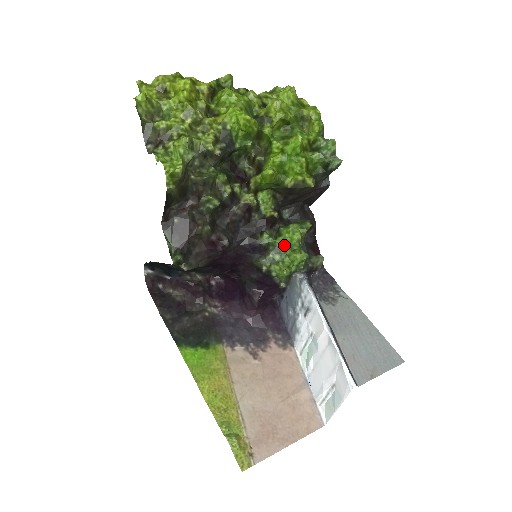
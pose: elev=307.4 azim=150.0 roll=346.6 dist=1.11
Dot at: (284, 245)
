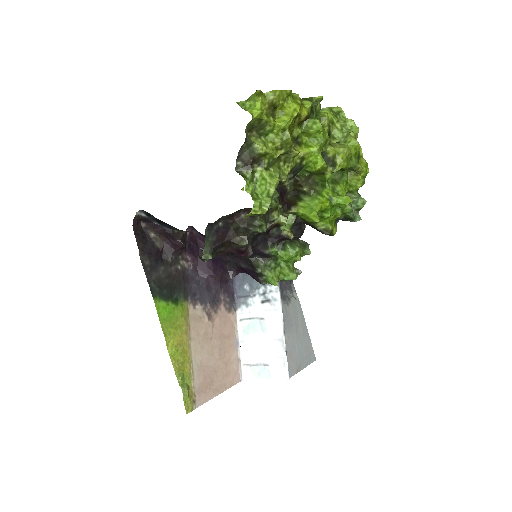
Dot at: (283, 258)
